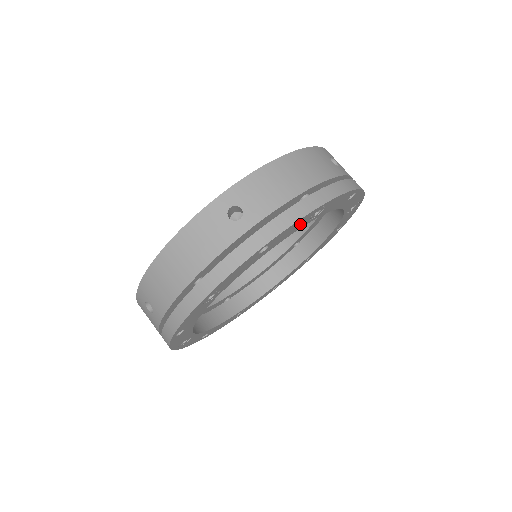
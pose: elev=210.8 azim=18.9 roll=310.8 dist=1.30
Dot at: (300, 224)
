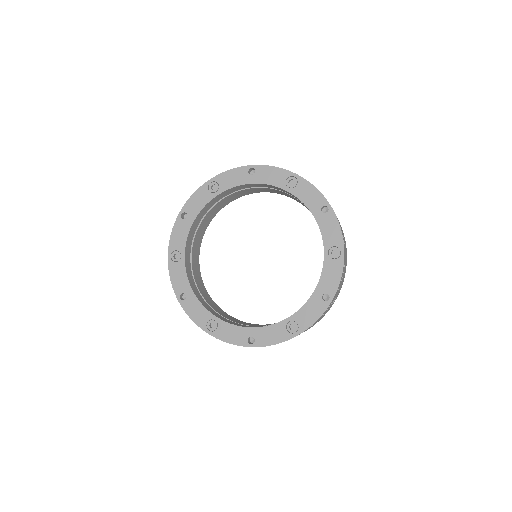
Dot at: (278, 178)
